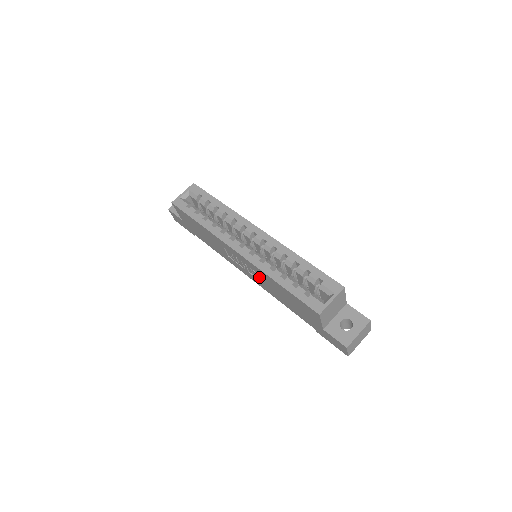
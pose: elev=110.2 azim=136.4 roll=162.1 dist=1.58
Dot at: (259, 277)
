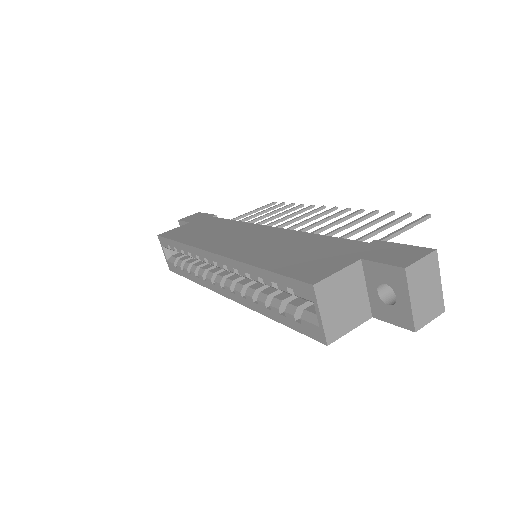
Dot at: occluded
